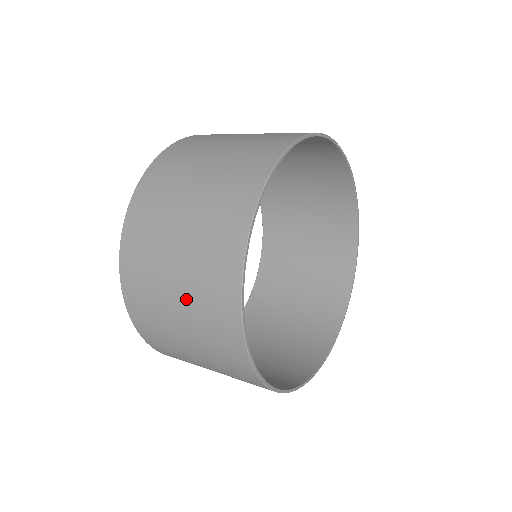
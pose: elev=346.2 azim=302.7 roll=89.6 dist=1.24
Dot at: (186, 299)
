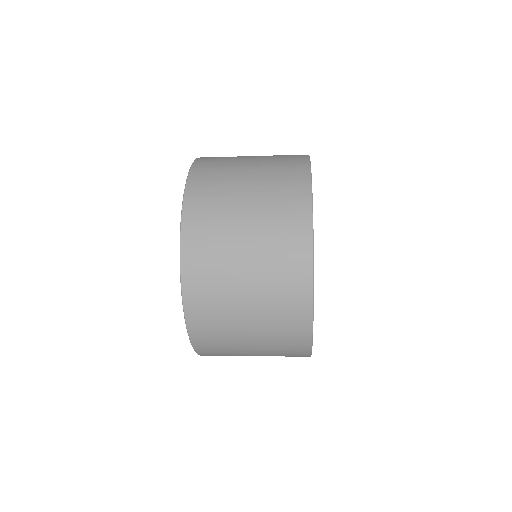
Dot at: (259, 185)
